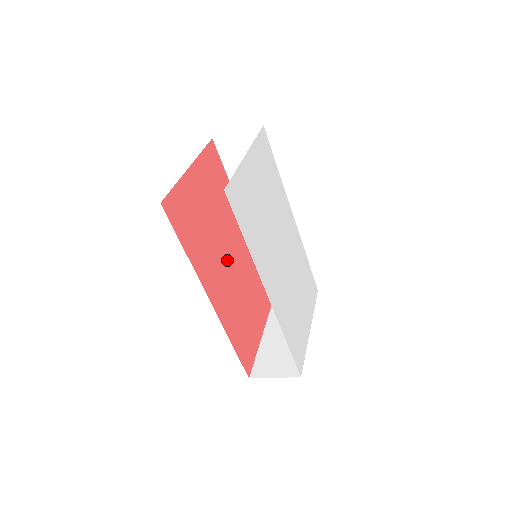
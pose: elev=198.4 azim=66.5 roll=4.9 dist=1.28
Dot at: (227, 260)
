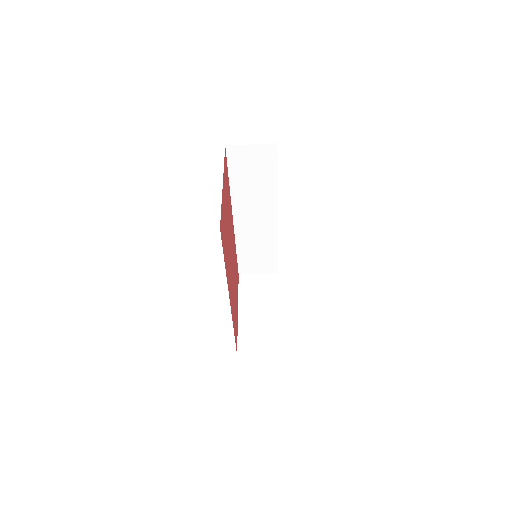
Dot at: (231, 259)
